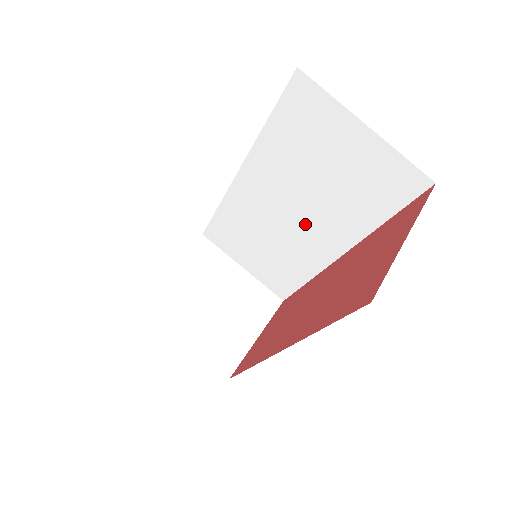
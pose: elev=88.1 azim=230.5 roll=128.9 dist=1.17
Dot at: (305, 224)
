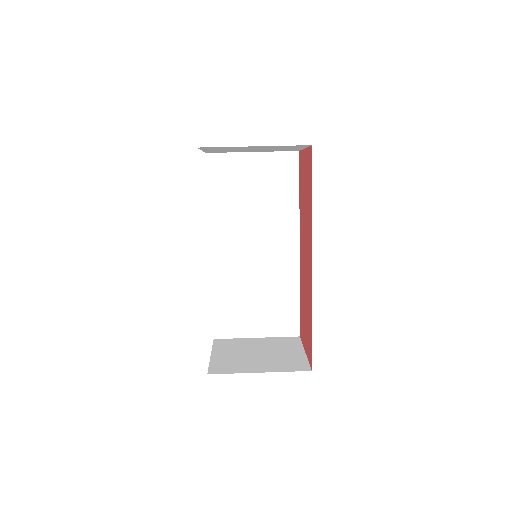
Dot at: (267, 244)
